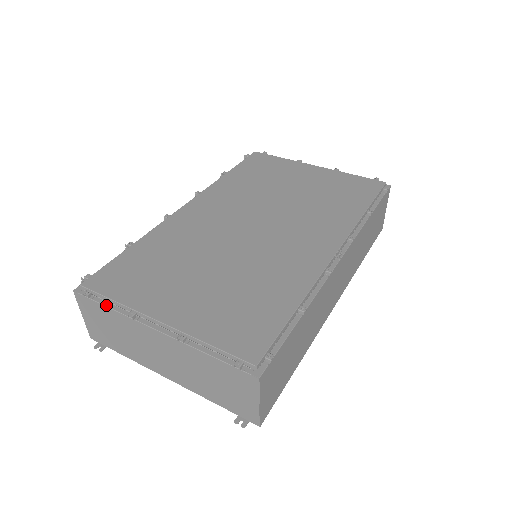
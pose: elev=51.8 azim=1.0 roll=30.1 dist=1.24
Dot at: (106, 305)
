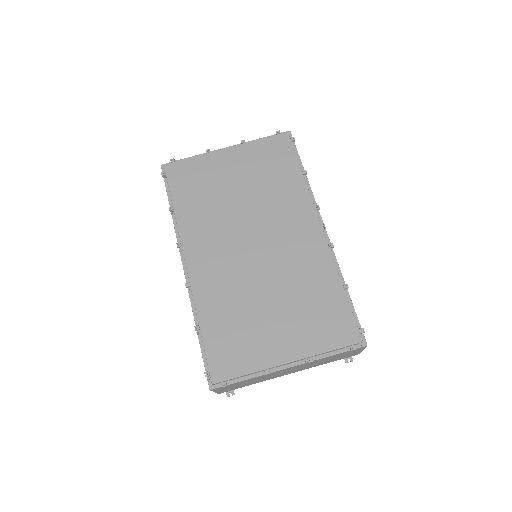
Dot at: (243, 380)
